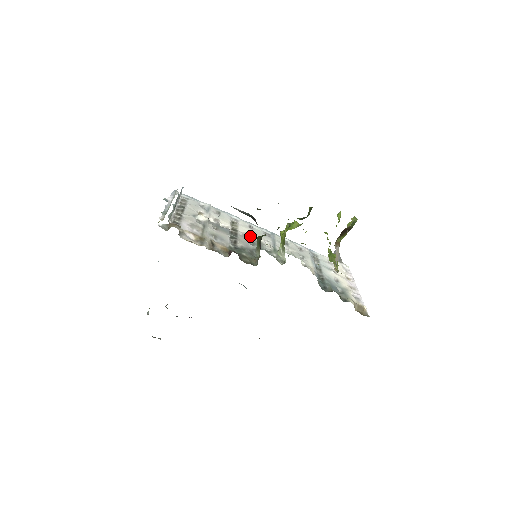
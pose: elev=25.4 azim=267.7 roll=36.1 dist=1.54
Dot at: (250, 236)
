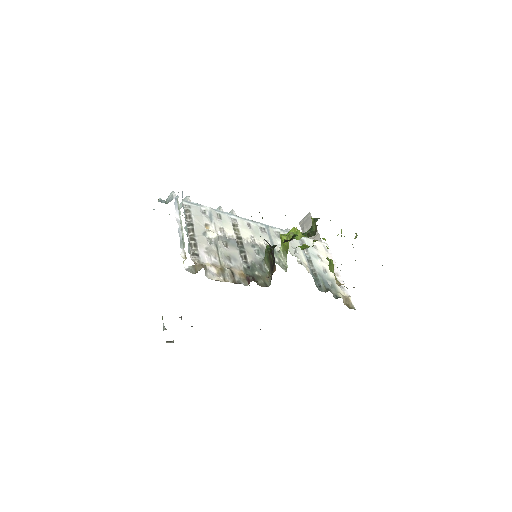
Dot at: (252, 240)
